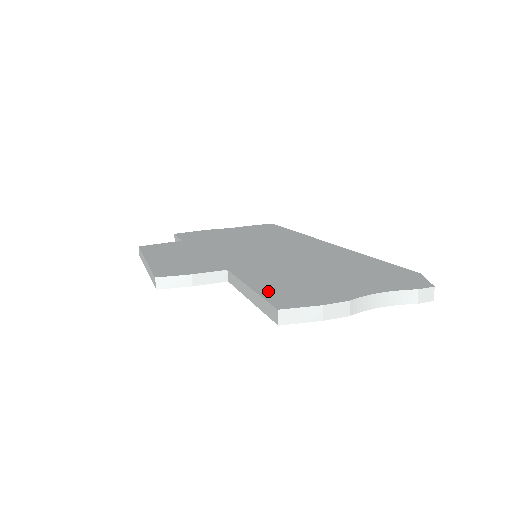
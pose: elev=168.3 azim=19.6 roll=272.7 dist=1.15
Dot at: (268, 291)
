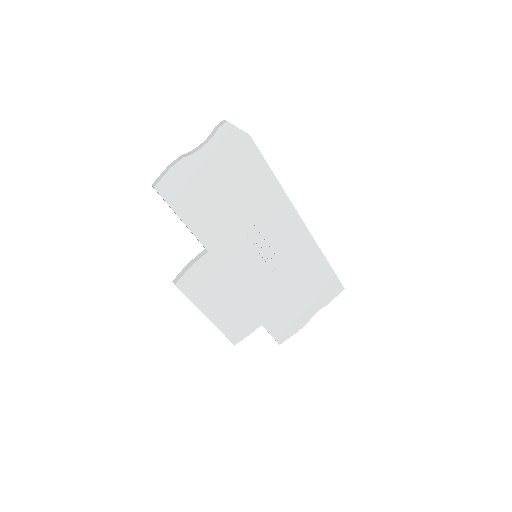
Dot at: occluded
